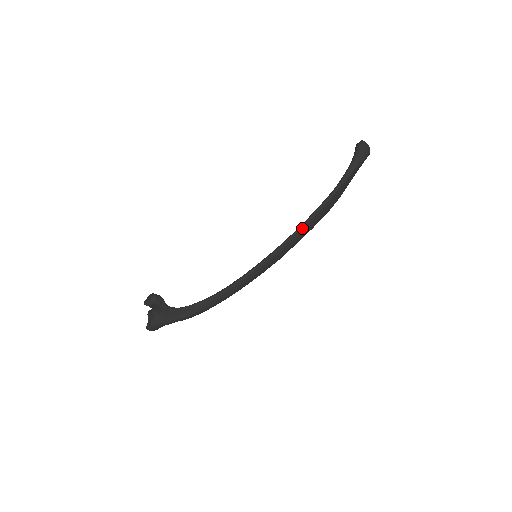
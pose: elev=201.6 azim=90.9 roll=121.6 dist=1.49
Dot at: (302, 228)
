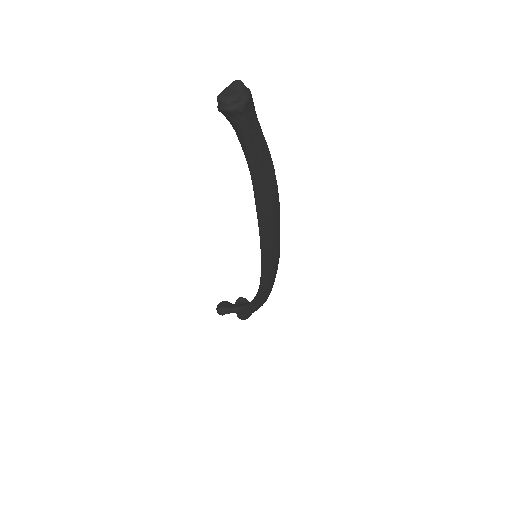
Dot at: (262, 228)
